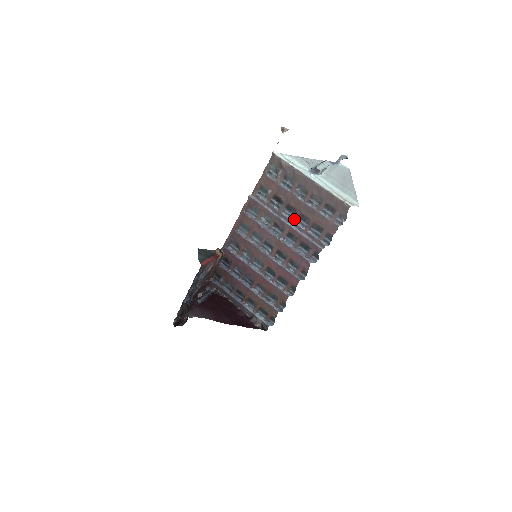
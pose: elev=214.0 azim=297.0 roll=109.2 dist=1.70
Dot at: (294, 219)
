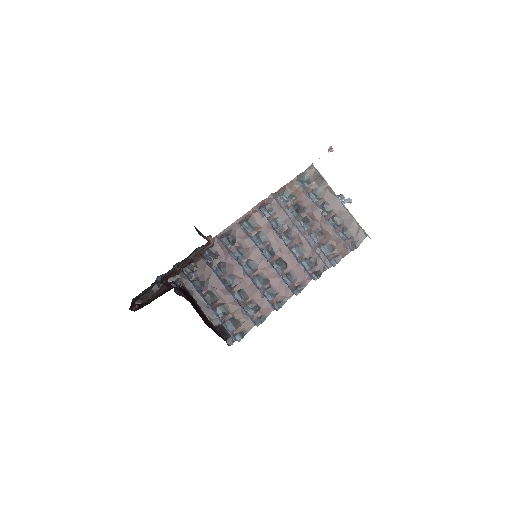
Dot at: (309, 232)
